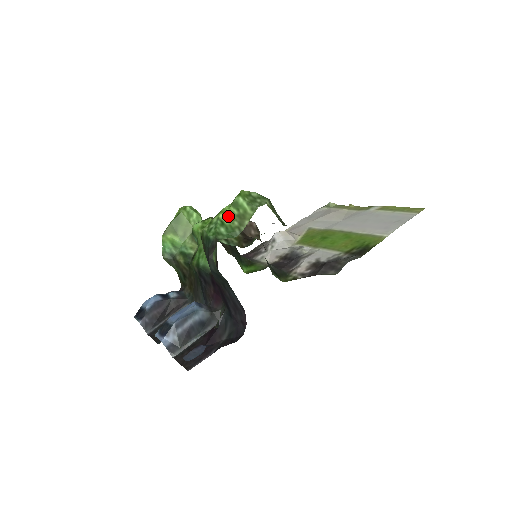
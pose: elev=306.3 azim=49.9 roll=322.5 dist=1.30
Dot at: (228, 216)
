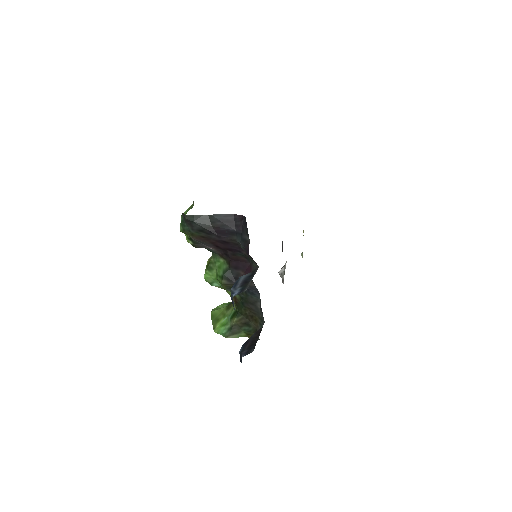
Dot at: occluded
